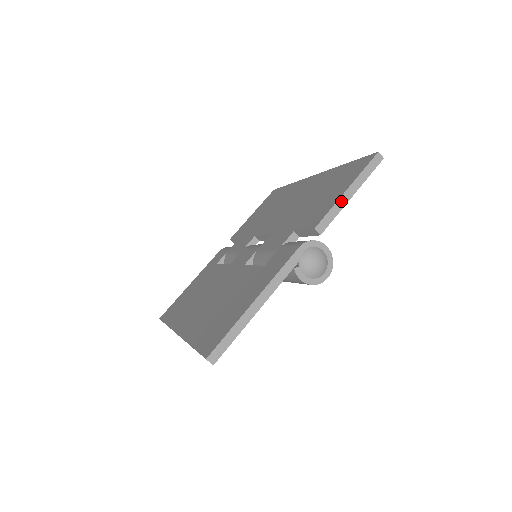
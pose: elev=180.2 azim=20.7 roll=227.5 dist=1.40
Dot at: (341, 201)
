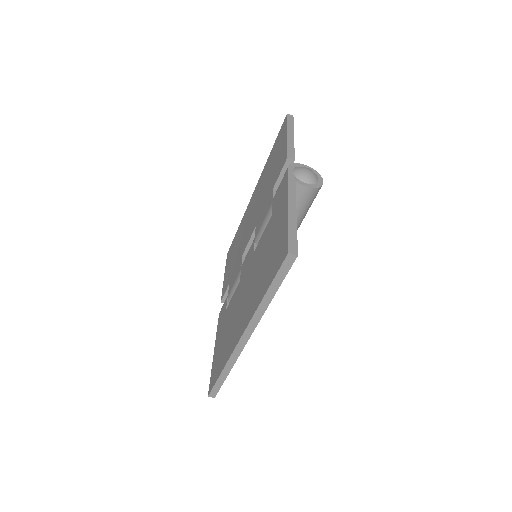
Dot at: (289, 140)
